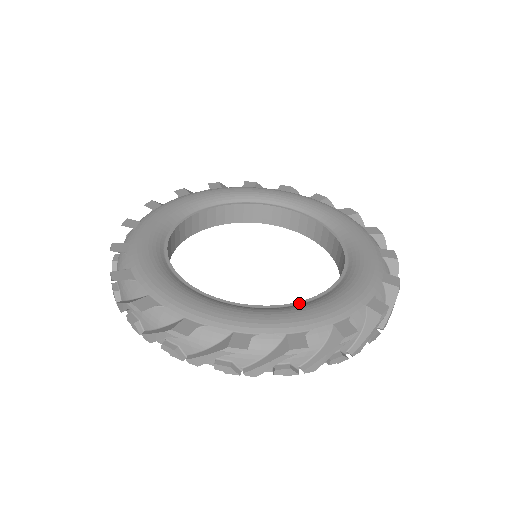
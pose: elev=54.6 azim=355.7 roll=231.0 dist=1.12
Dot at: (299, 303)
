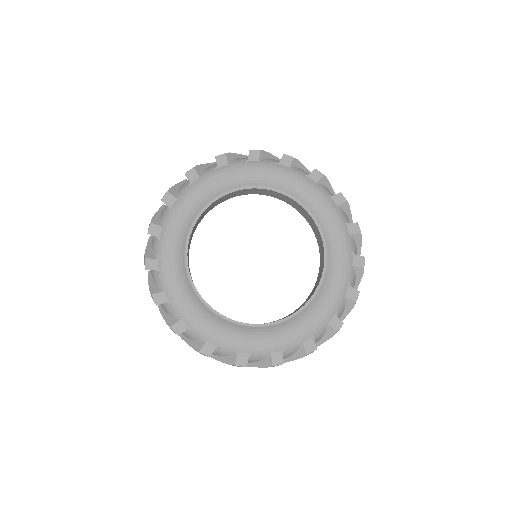
Dot at: (215, 312)
